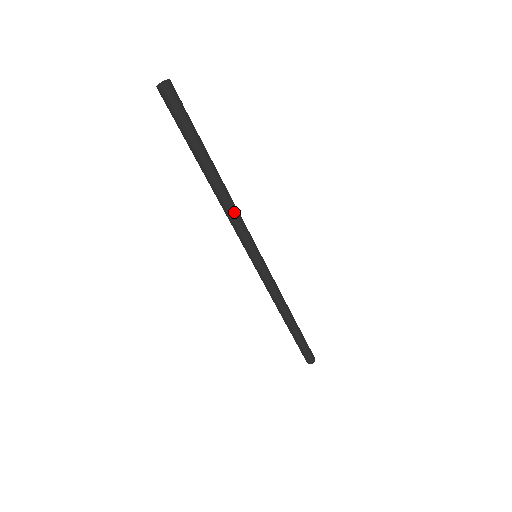
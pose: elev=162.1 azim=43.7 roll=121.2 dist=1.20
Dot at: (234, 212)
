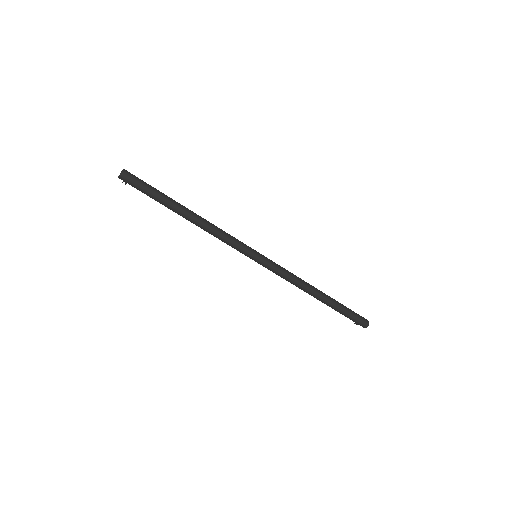
Dot at: (217, 229)
